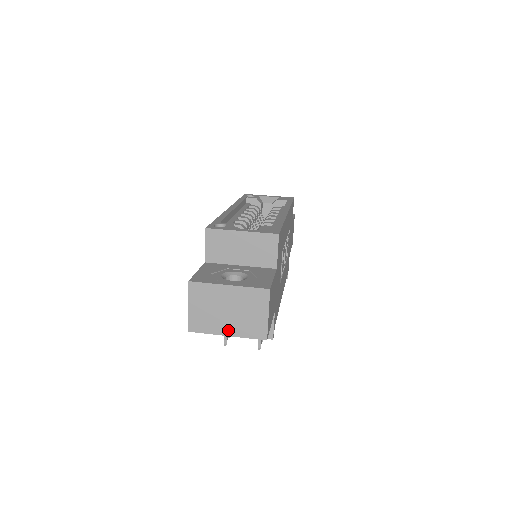
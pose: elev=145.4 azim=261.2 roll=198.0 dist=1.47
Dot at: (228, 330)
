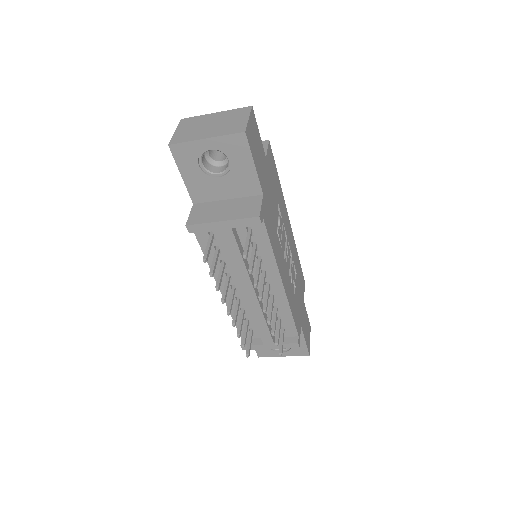
Dot at: (208, 135)
